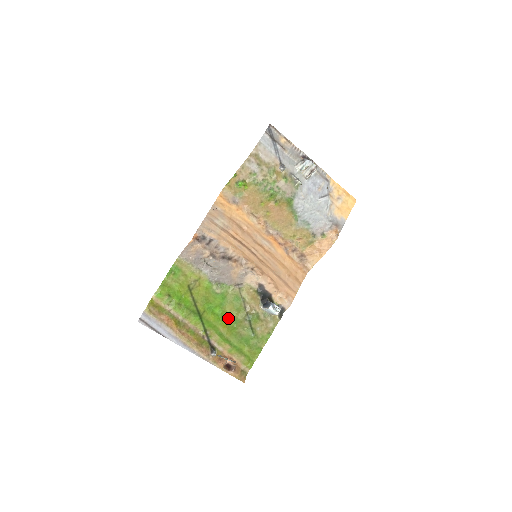
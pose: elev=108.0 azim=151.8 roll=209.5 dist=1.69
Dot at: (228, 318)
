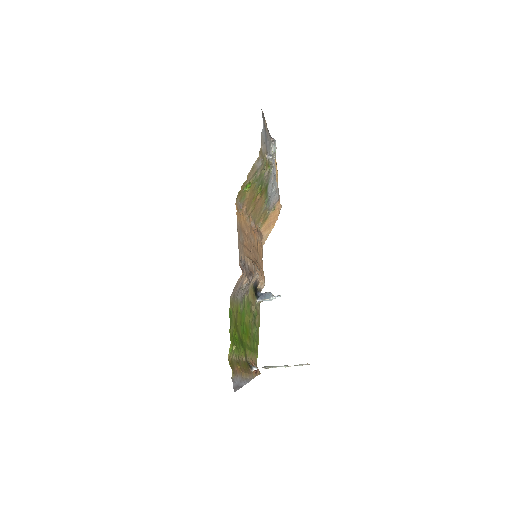
Dot at: (247, 328)
